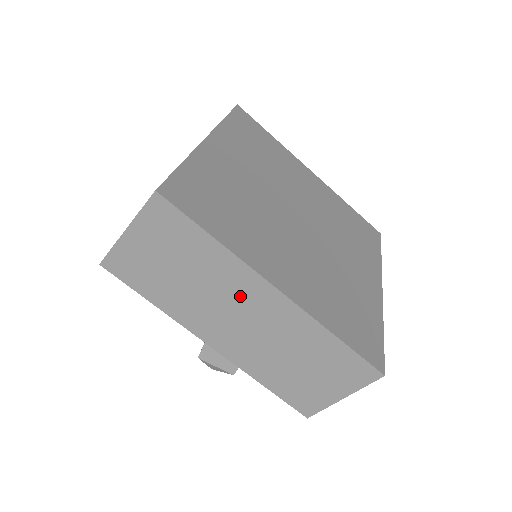
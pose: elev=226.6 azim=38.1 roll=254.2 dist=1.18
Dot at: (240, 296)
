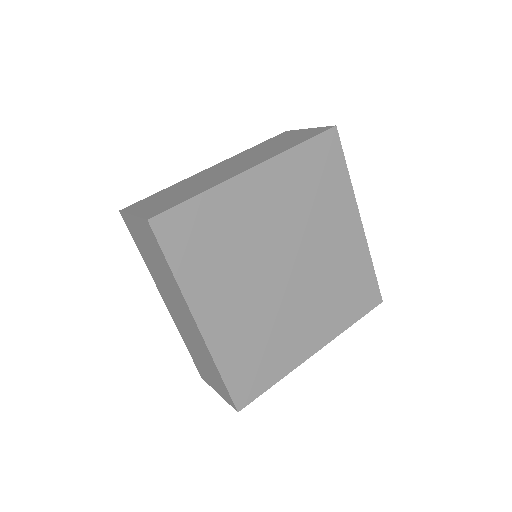
Dot at: (180, 305)
